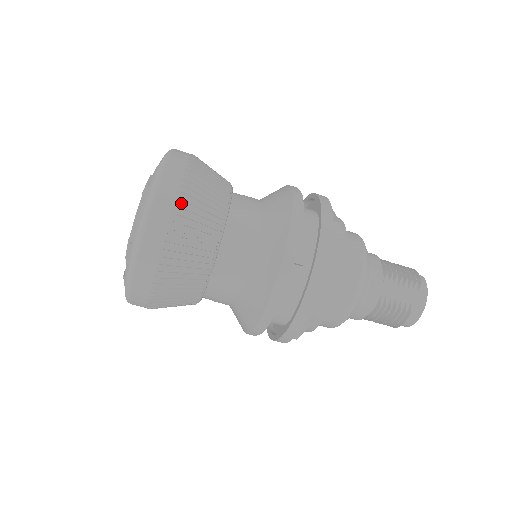
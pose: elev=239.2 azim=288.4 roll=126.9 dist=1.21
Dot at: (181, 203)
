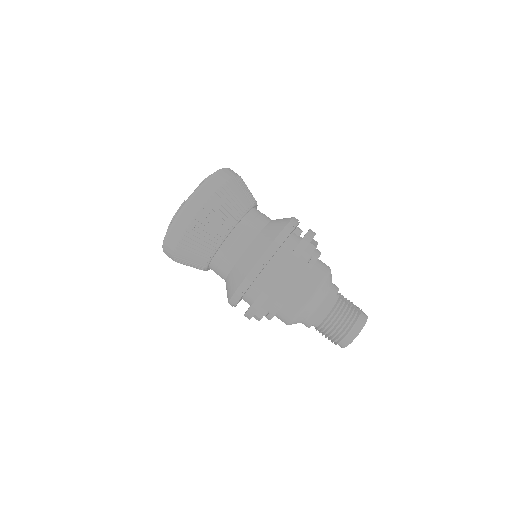
Dot at: occluded
